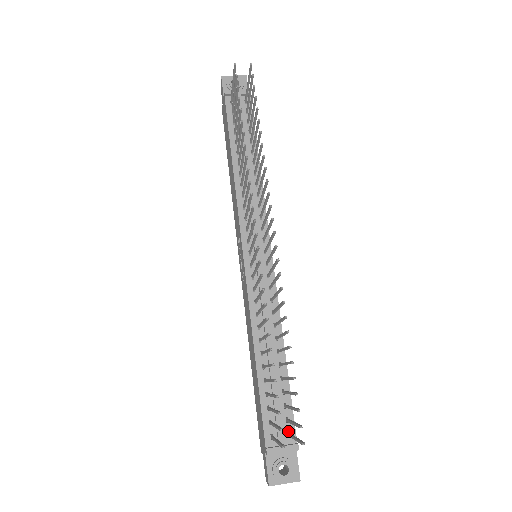
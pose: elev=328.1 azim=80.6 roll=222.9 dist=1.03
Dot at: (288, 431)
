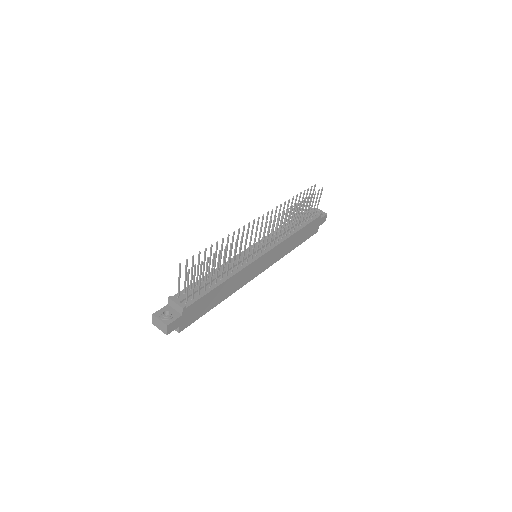
Dot at: (188, 302)
